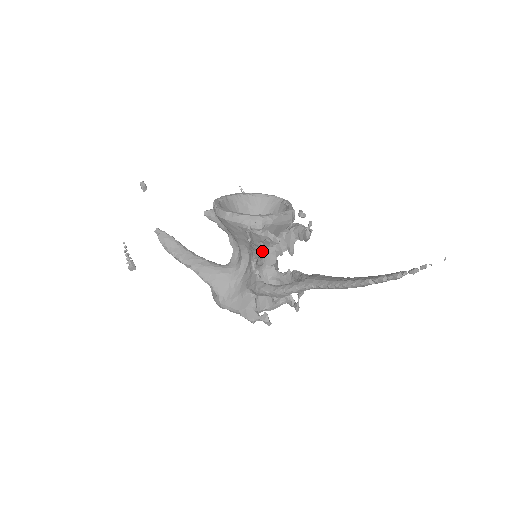
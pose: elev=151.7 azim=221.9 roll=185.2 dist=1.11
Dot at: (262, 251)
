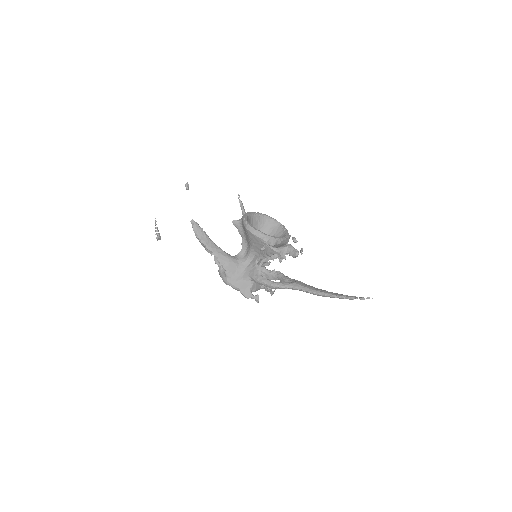
Dot at: (269, 258)
